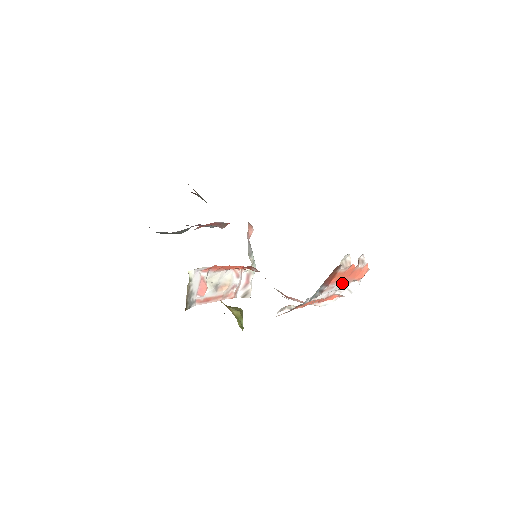
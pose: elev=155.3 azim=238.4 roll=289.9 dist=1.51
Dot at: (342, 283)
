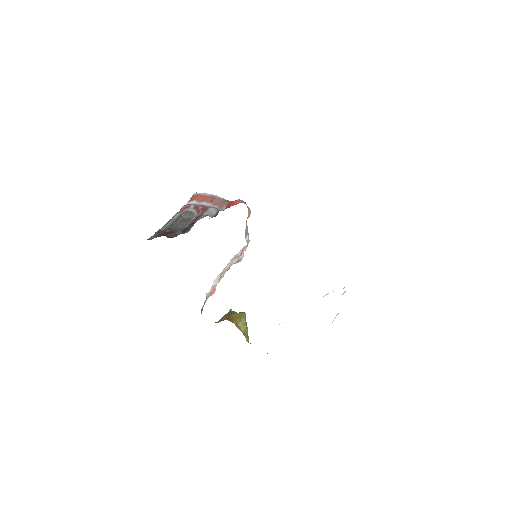
Dot at: occluded
